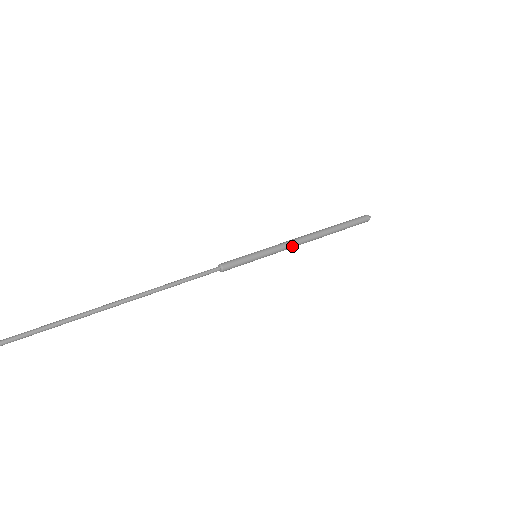
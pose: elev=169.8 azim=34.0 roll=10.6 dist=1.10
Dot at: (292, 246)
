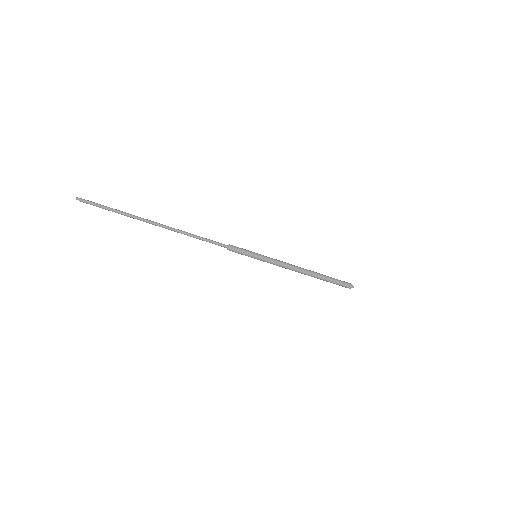
Dot at: (283, 267)
